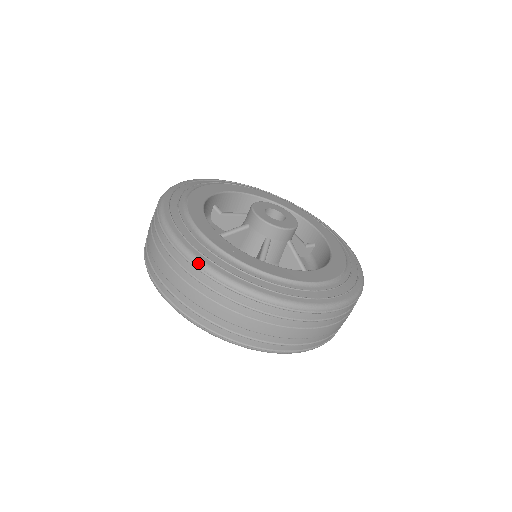
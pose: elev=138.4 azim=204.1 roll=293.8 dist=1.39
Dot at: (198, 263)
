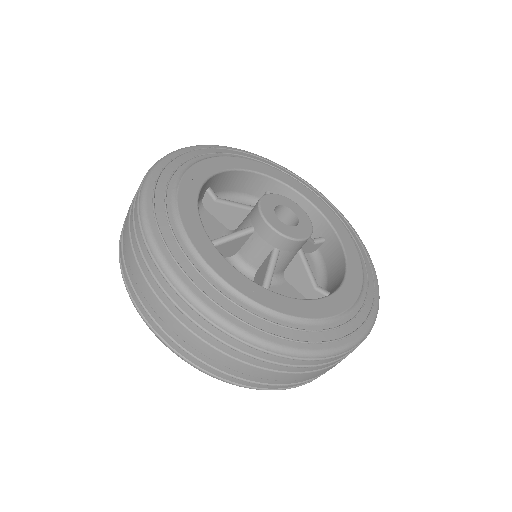
Dot at: (145, 180)
